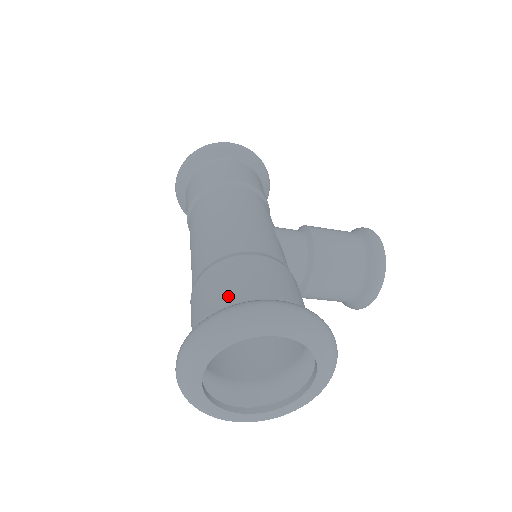
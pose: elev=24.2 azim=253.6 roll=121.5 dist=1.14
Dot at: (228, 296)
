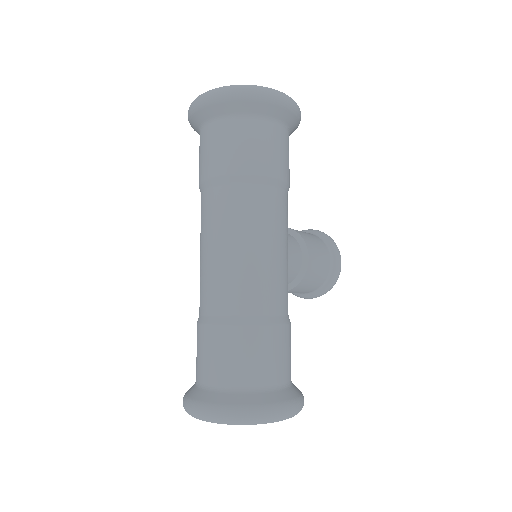
Dot at: (259, 376)
